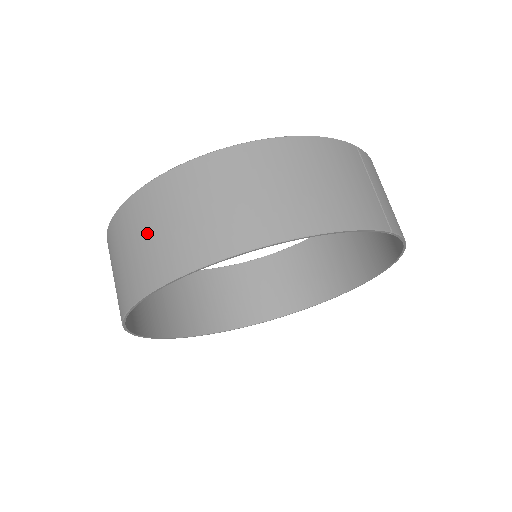
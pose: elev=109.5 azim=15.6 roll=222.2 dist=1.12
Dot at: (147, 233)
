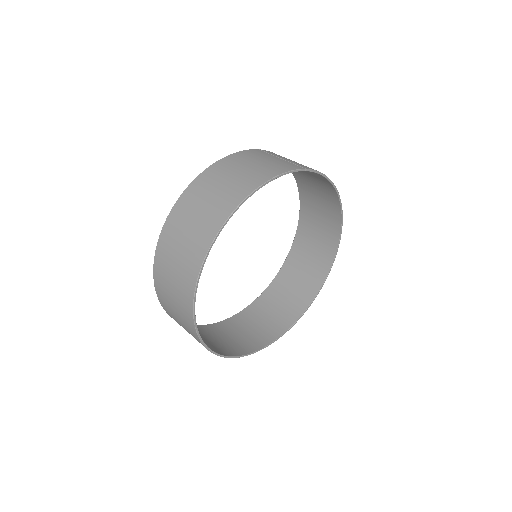
Dot at: (174, 261)
